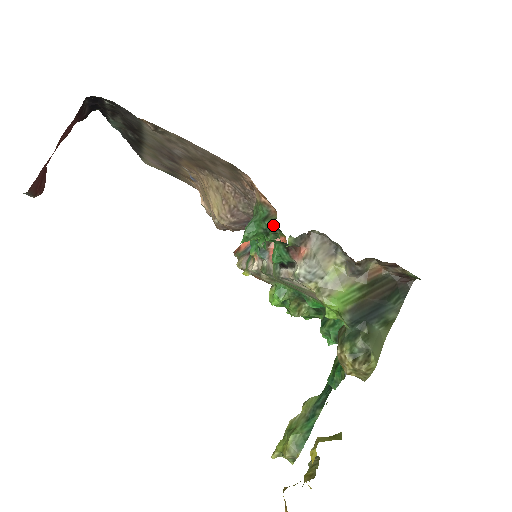
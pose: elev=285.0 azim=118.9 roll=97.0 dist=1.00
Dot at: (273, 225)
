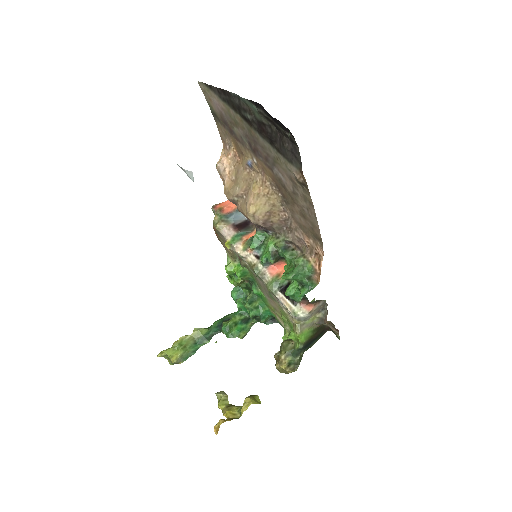
Dot at: (311, 287)
